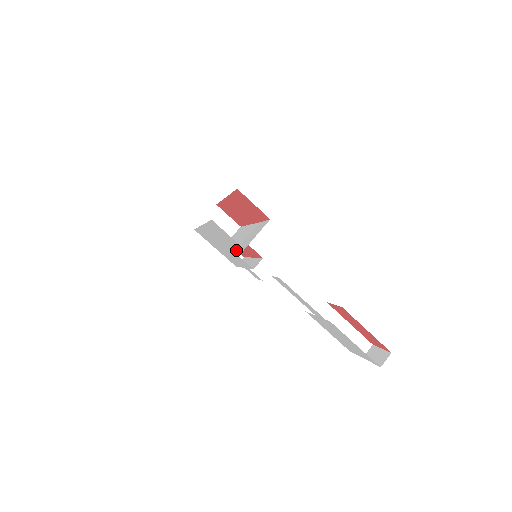
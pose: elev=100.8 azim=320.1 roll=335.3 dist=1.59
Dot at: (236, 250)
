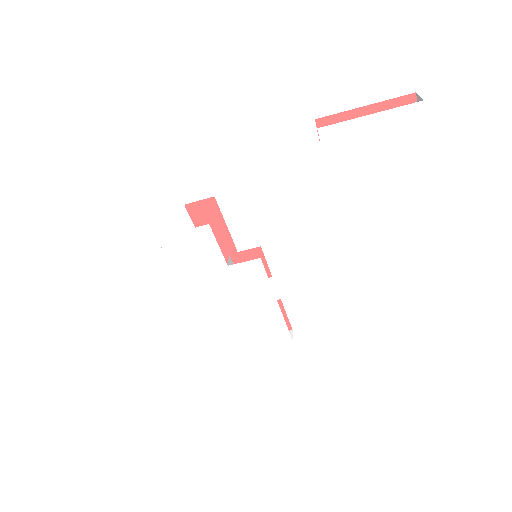
Dot at: (213, 244)
